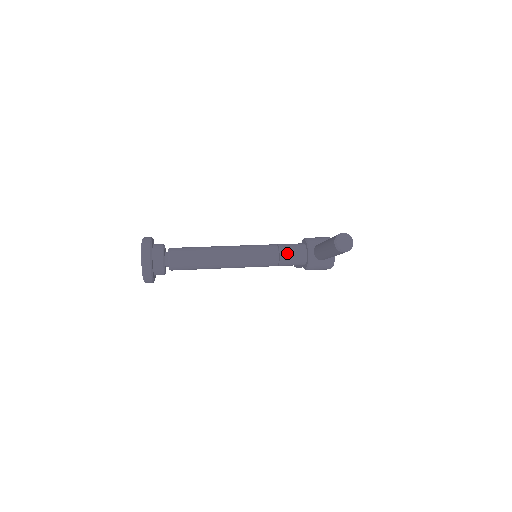
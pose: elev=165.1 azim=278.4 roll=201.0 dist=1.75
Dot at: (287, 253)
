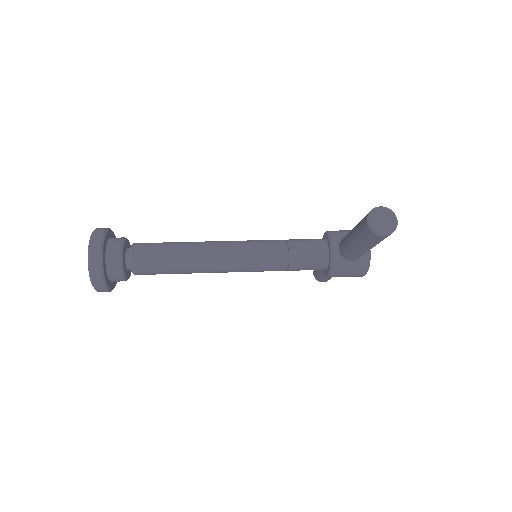
Dot at: (300, 251)
